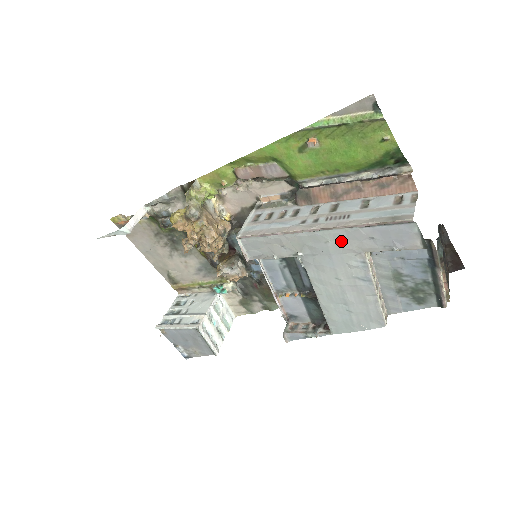
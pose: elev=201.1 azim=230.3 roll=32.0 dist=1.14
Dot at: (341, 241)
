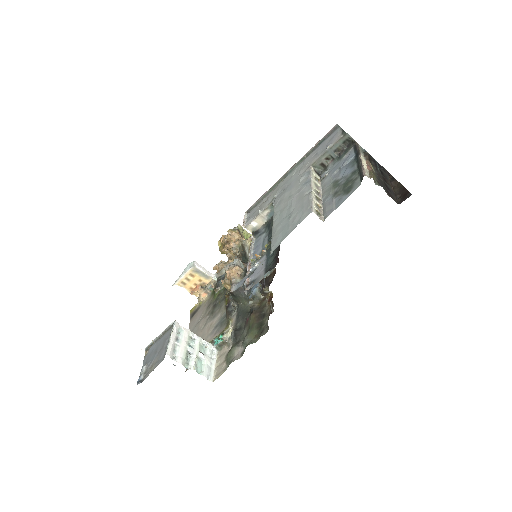
Dot at: (300, 169)
